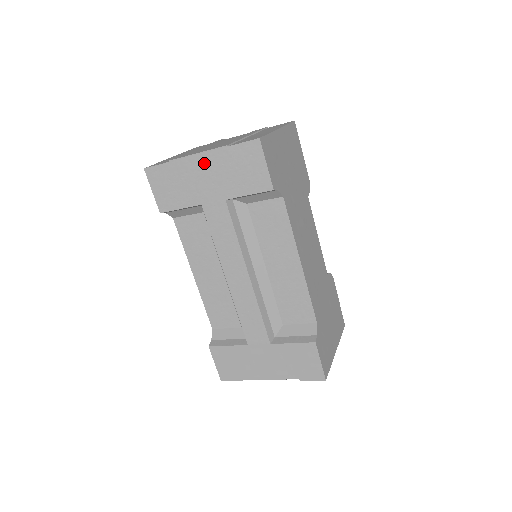
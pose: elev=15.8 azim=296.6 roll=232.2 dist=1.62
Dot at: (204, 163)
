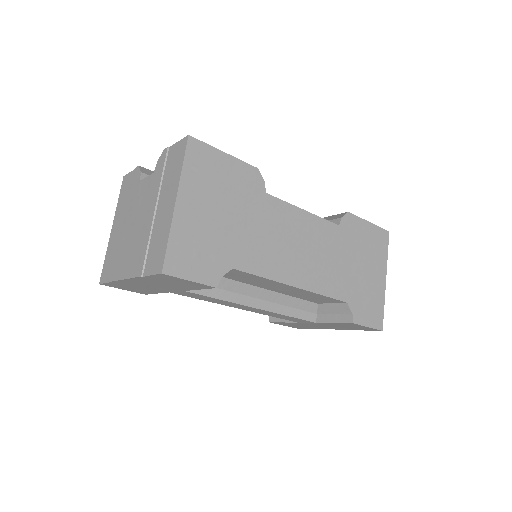
Dot at: (138, 282)
